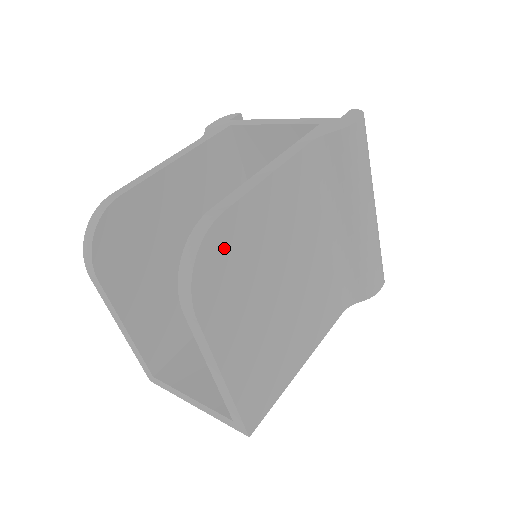
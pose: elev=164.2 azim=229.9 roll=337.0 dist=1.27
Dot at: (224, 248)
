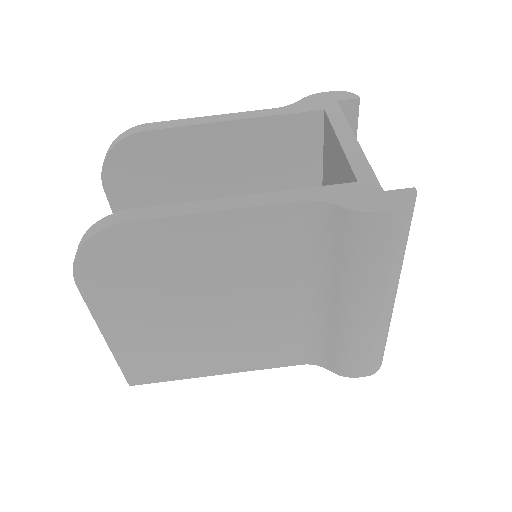
Dot at: (125, 250)
